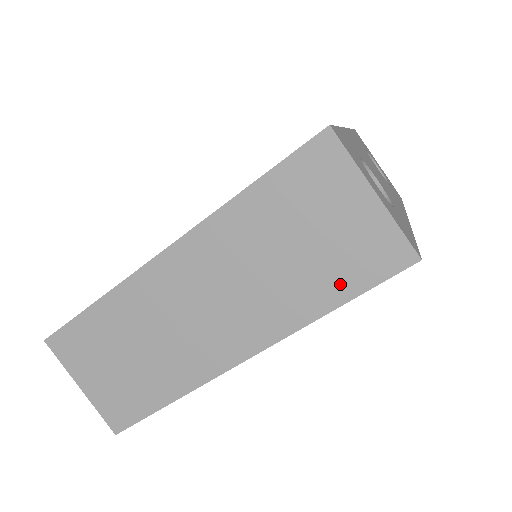
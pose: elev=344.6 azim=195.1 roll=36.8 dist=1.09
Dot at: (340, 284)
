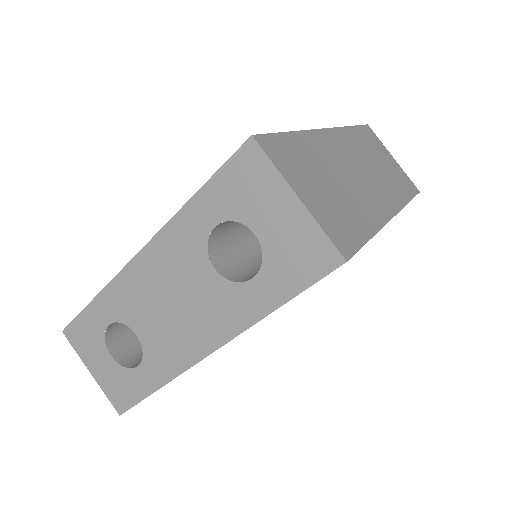
Dot at: (405, 189)
